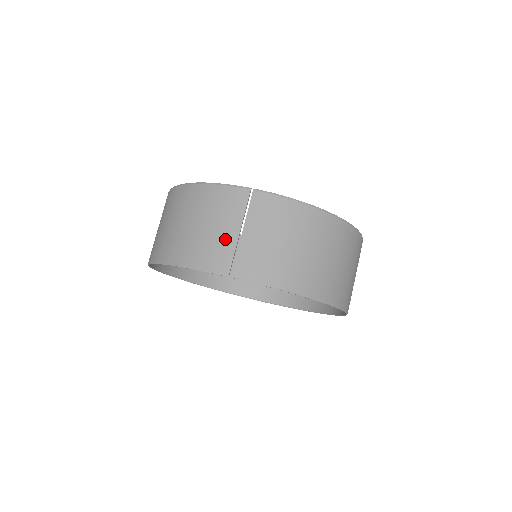
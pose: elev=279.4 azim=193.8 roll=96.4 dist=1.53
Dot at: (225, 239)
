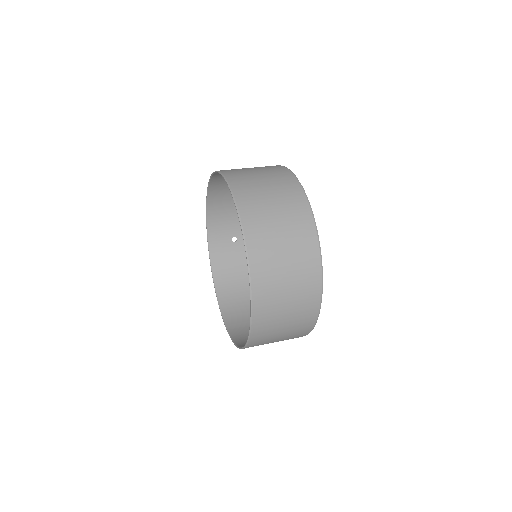
Dot at: (254, 179)
